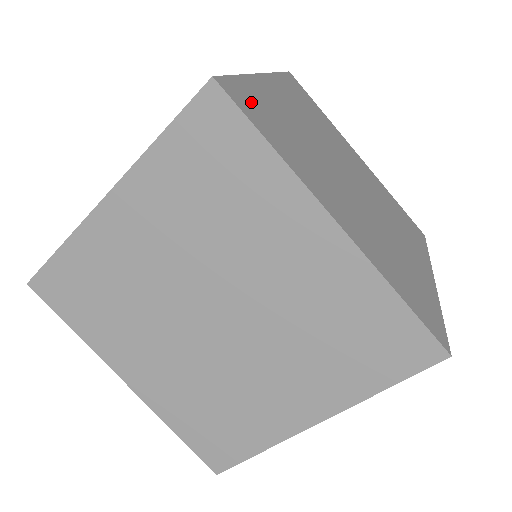
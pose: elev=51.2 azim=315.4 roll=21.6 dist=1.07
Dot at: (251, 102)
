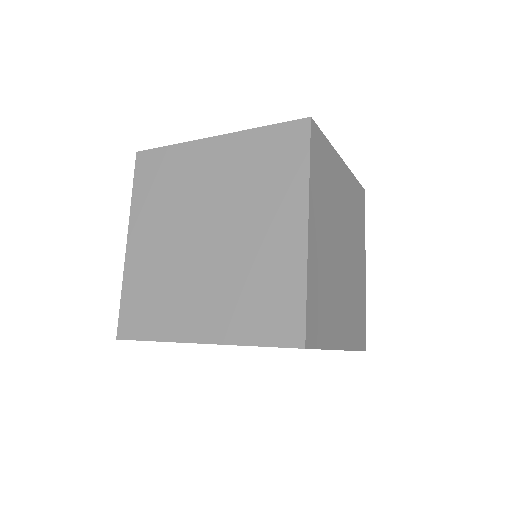
Dot at: occluded
